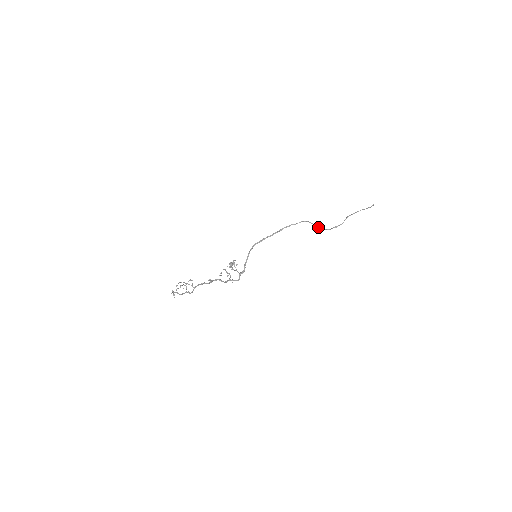
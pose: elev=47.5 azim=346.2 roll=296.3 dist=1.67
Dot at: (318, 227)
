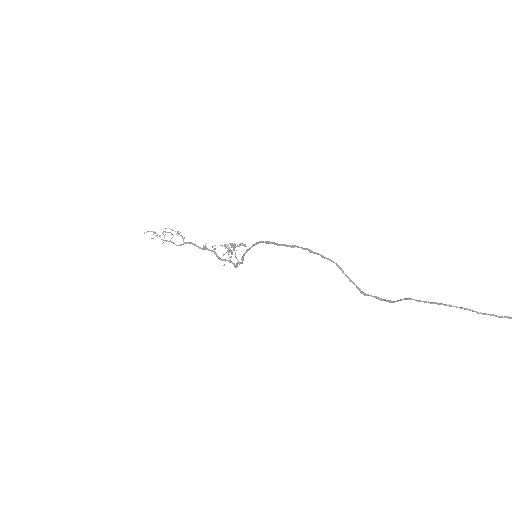
Dot at: (349, 279)
